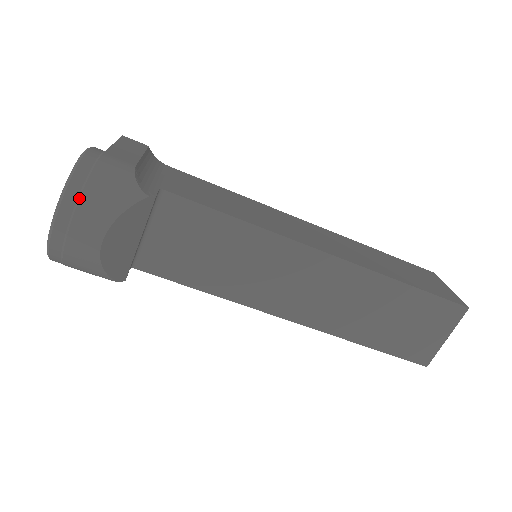
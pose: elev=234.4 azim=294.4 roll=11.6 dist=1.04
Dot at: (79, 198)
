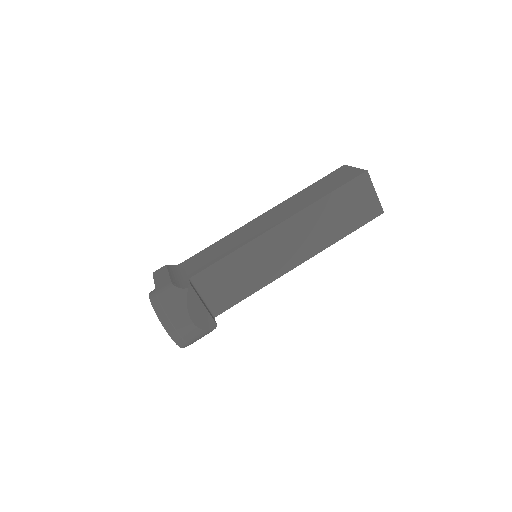
Dot at: (167, 317)
